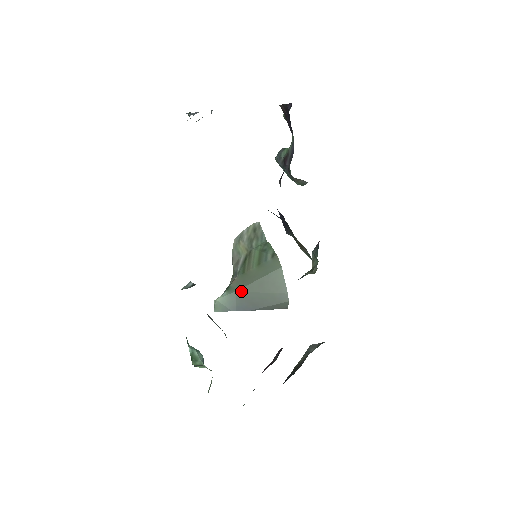
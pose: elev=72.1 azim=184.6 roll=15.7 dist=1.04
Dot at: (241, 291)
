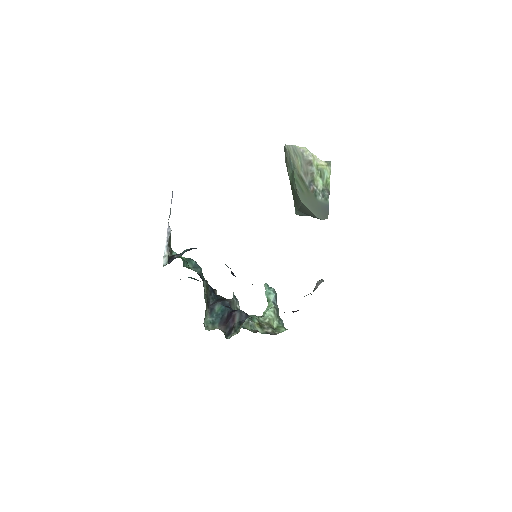
Dot at: (300, 211)
